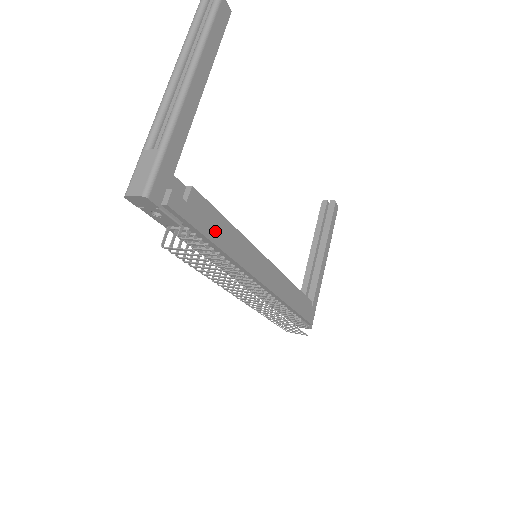
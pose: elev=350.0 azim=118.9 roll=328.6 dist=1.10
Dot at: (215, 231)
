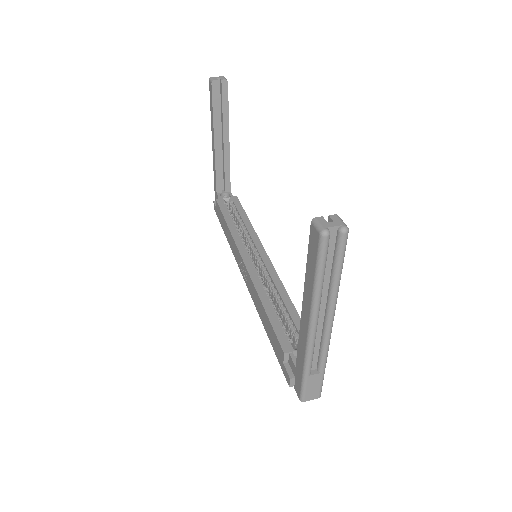
Dot at: occluded
